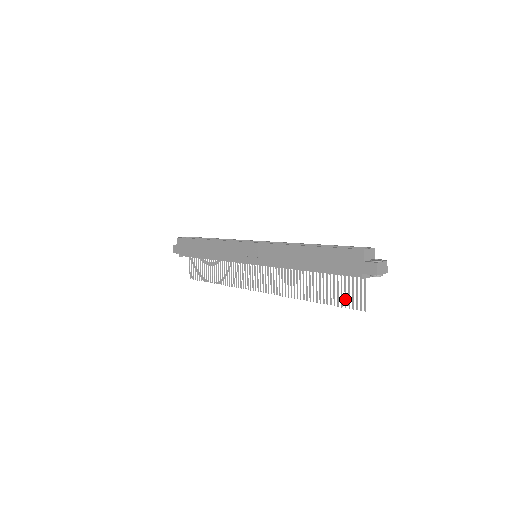
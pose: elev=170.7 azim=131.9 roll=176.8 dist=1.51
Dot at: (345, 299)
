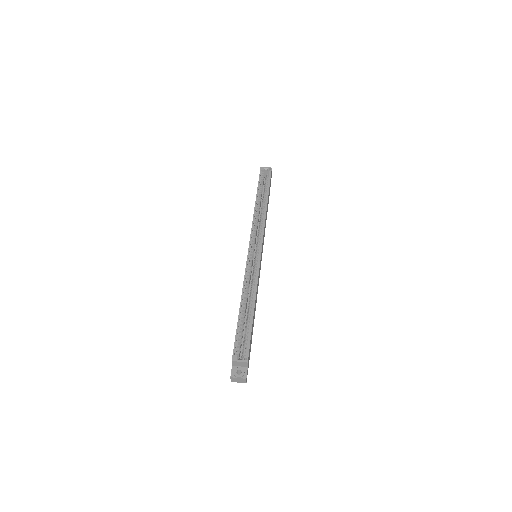
Dot at: occluded
